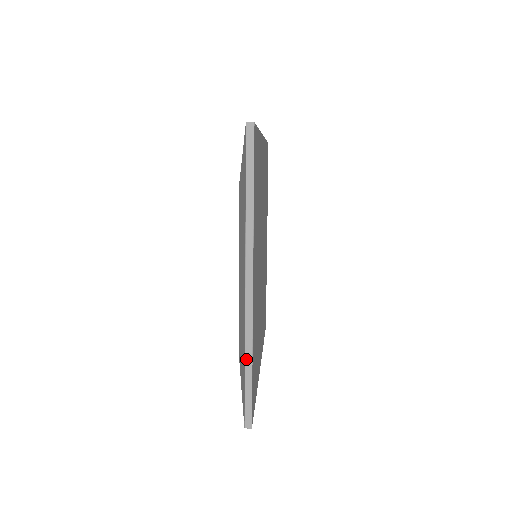
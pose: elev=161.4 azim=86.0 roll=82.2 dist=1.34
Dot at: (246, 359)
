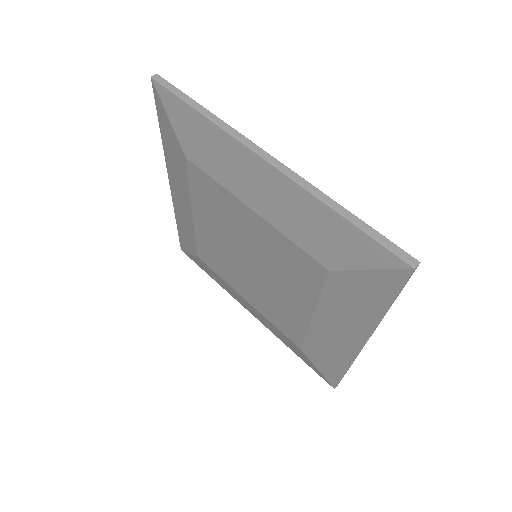
Dot at: occluded
